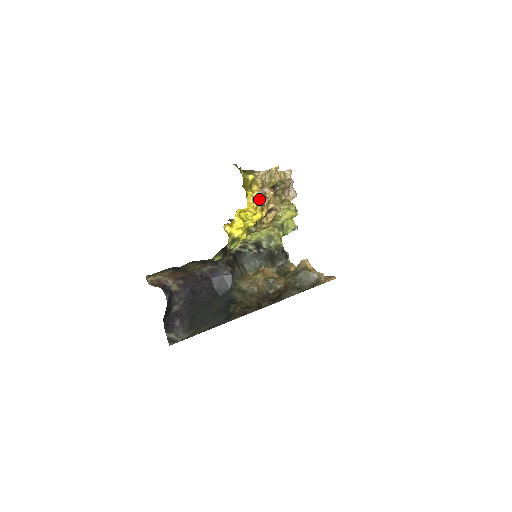
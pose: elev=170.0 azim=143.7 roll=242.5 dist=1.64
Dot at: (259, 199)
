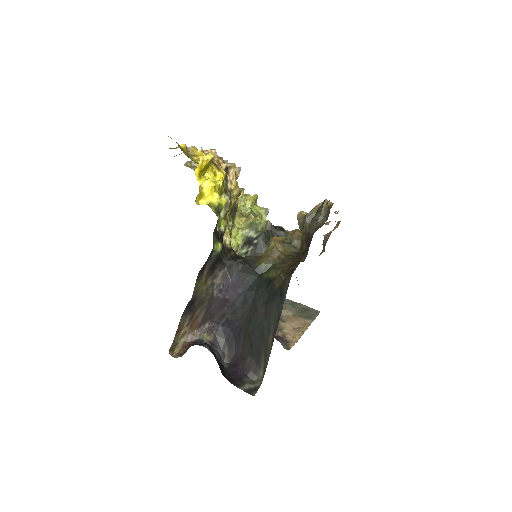
Dot at: occluded
